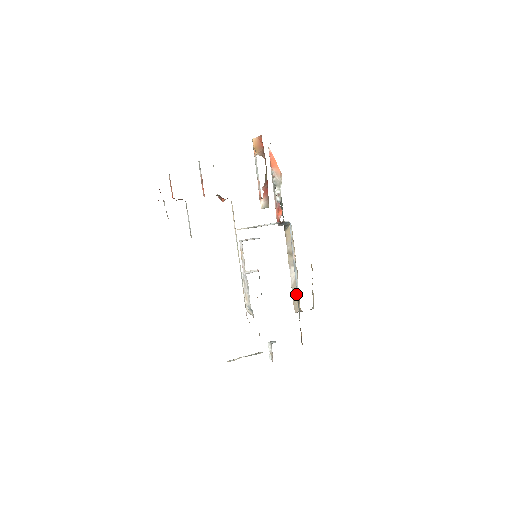
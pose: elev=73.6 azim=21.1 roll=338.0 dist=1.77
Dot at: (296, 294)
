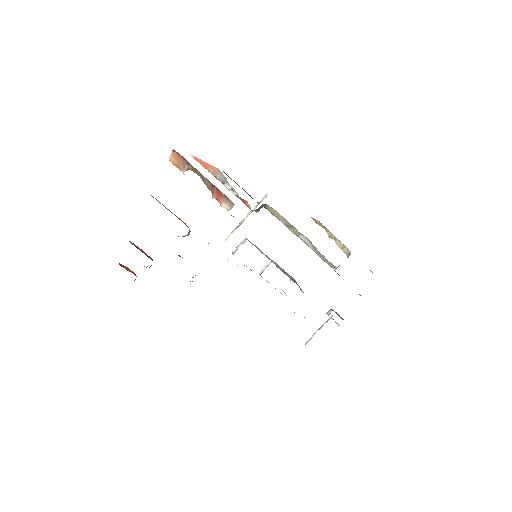
Dot at: (322, 256)
